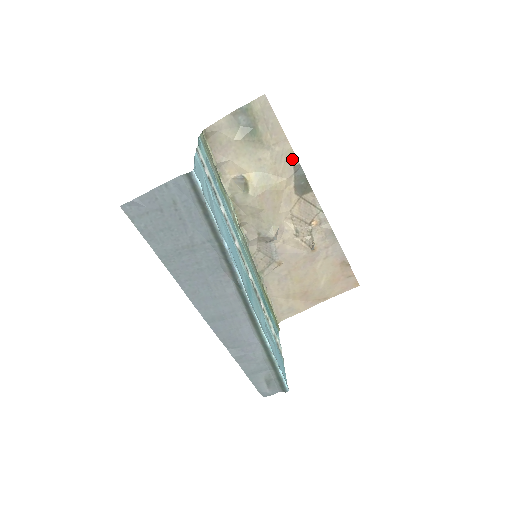
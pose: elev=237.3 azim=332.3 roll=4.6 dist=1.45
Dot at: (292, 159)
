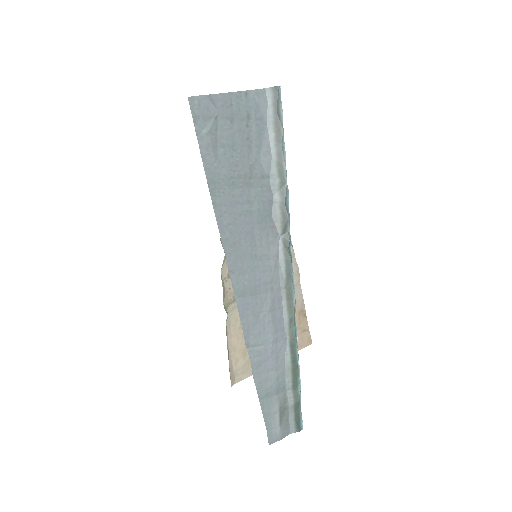
Dot at: occluded
